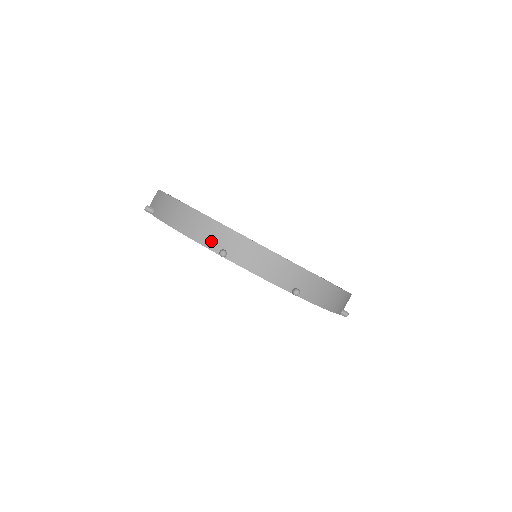
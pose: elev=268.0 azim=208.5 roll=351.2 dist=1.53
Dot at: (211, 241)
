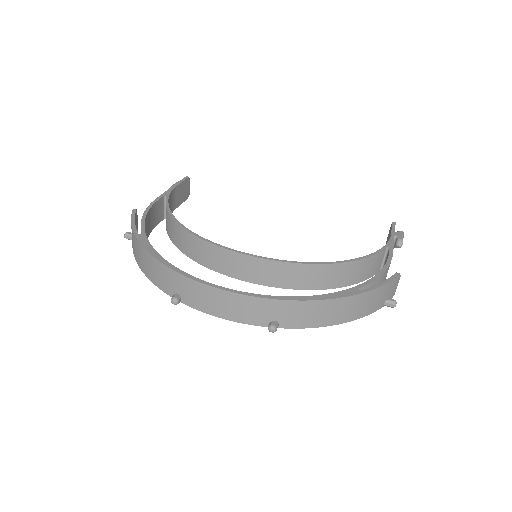
Dot at: (164, 284)
